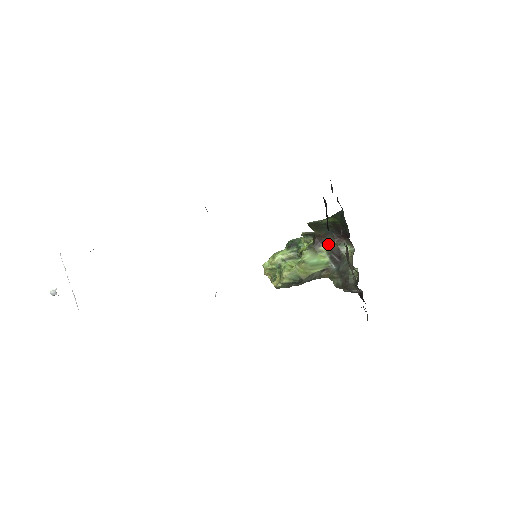
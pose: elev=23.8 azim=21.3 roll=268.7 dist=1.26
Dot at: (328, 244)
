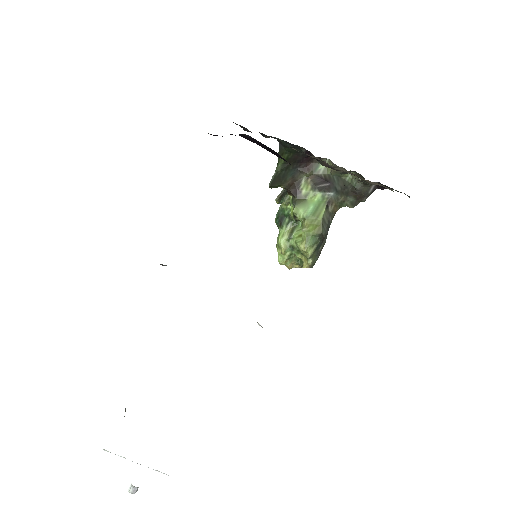
Dot at: (304, 183)
